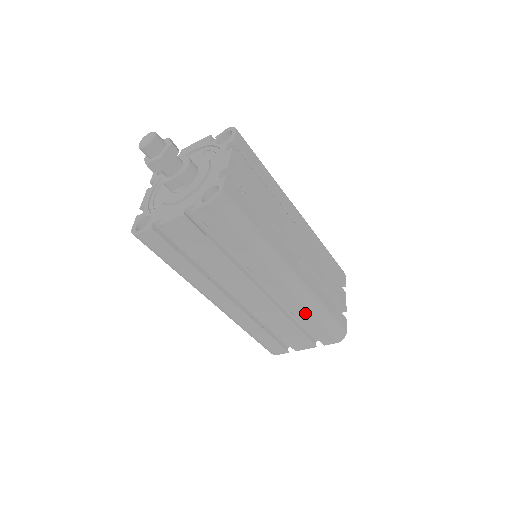
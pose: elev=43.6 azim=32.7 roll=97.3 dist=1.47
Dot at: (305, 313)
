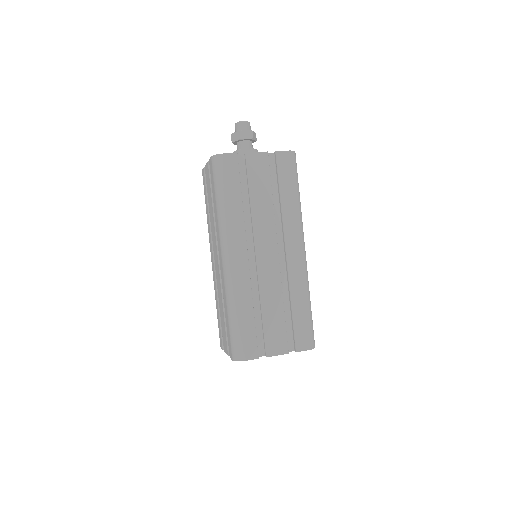
Dot at: (300, 294)
